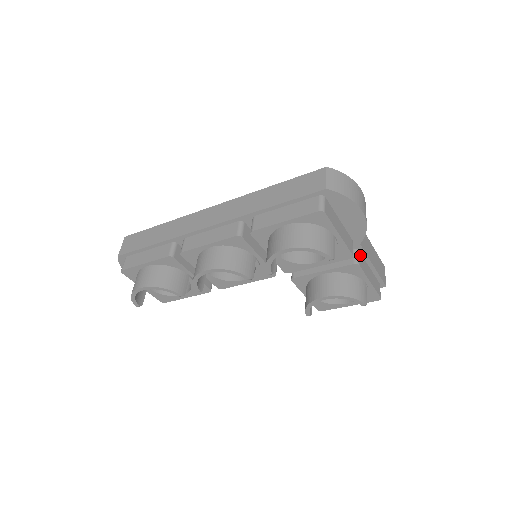
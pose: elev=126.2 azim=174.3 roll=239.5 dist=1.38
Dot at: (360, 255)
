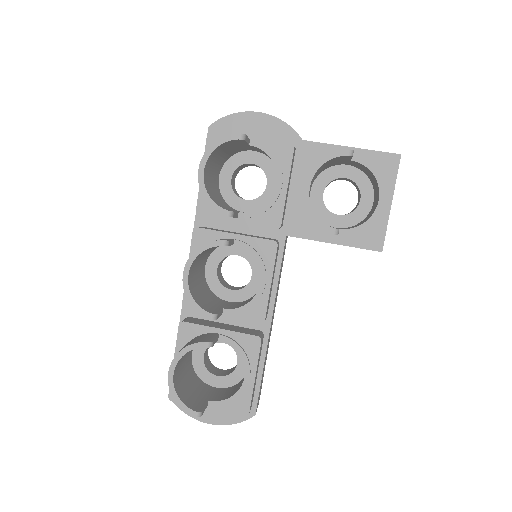
Dot at: occluded
